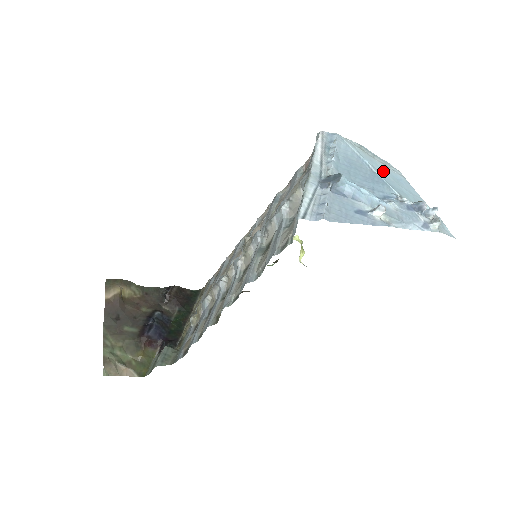
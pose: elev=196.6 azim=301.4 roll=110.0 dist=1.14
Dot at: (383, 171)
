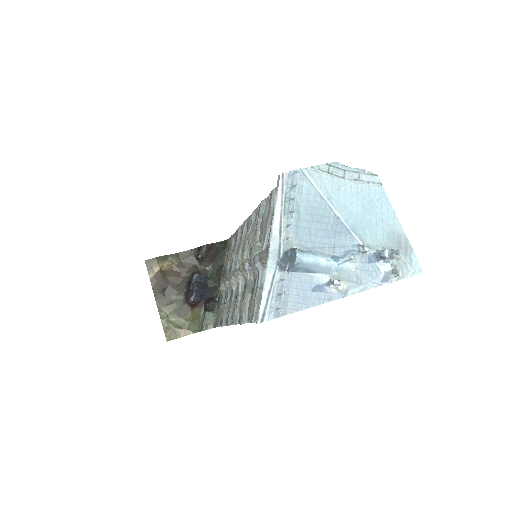
Dot at: (352, 200)
